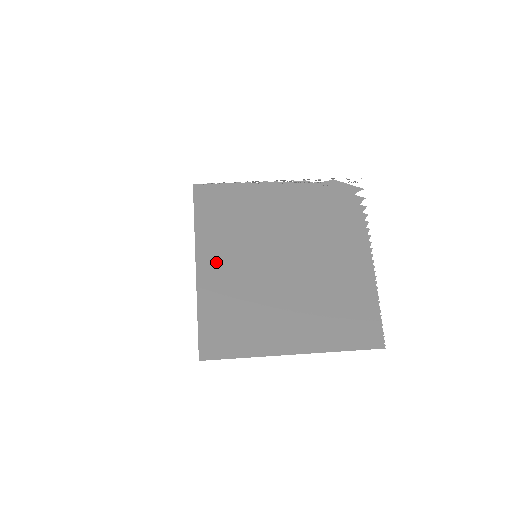
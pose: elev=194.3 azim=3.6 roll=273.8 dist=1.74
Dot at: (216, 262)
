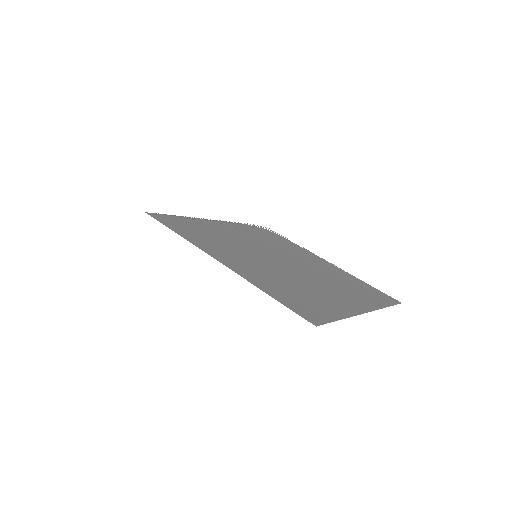
Dot at: (230, 258)
